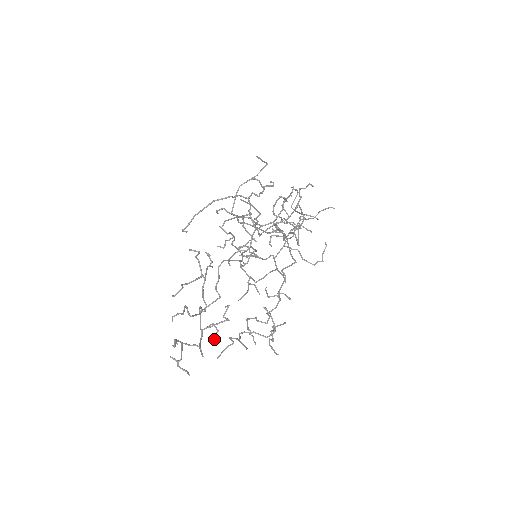
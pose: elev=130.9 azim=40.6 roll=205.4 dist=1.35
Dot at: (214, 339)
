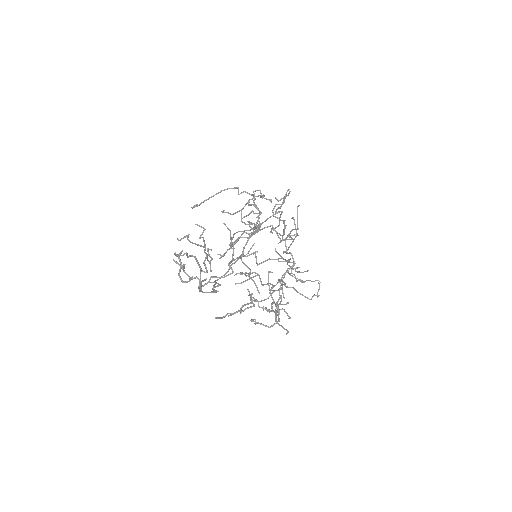
Dot at: (216, 286)
